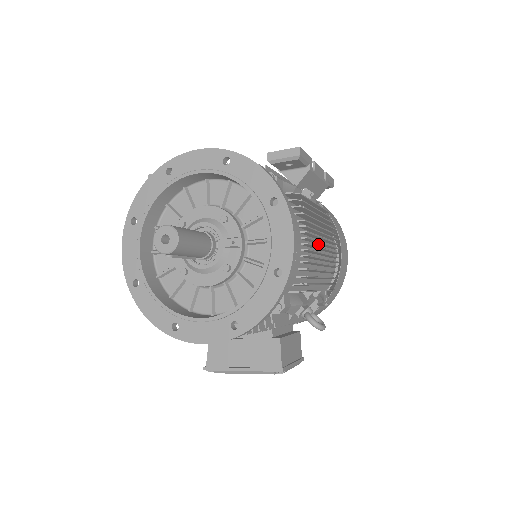
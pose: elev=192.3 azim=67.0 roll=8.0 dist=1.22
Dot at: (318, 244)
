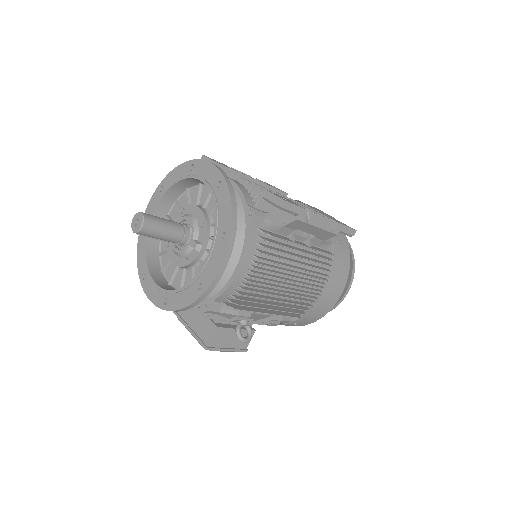
Dot at: (285, 279)
